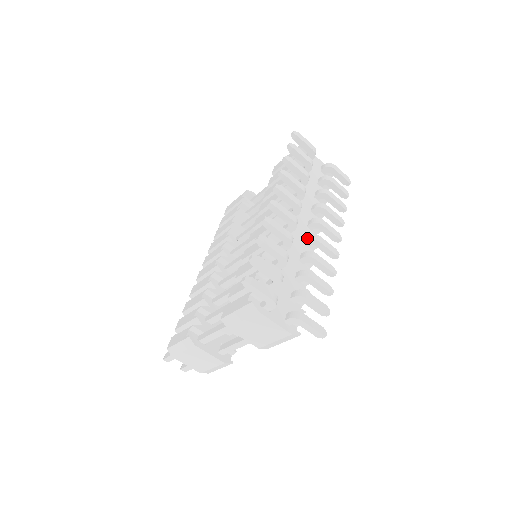
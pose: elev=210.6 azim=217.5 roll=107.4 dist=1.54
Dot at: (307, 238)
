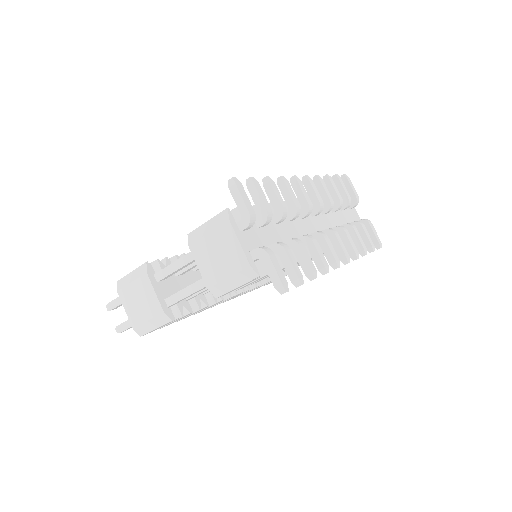
Dot at: (314, 232)
